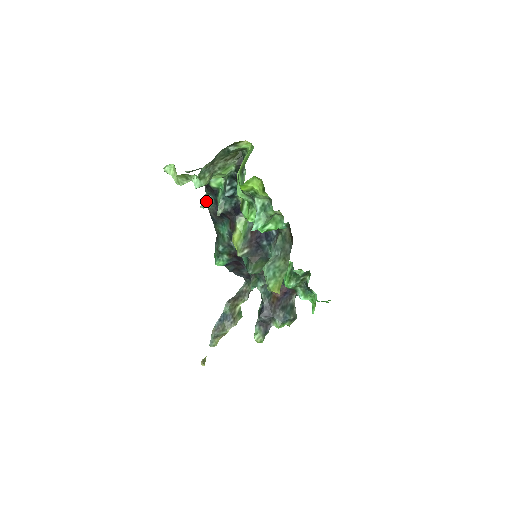
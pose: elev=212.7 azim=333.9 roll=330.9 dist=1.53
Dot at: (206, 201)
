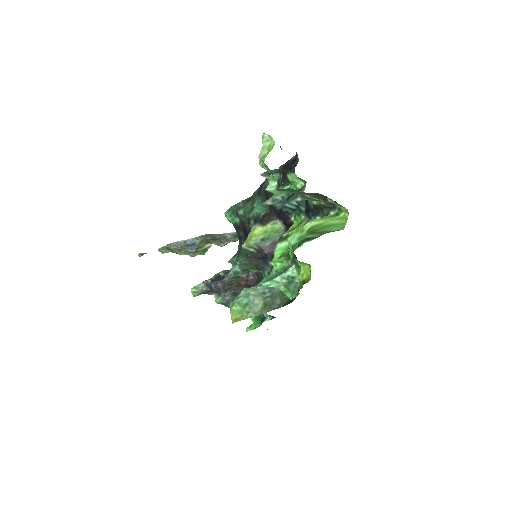
Dot at: occluded
